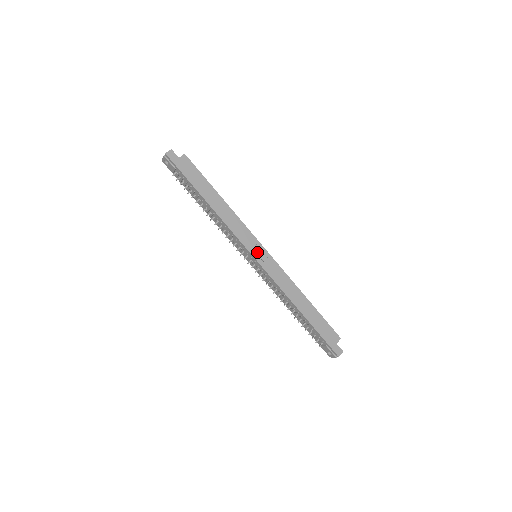
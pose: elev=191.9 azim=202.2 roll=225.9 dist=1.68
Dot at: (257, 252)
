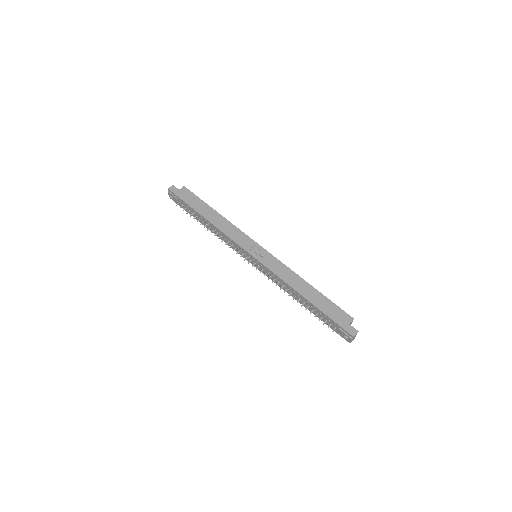
Dot at: (254, 250)
